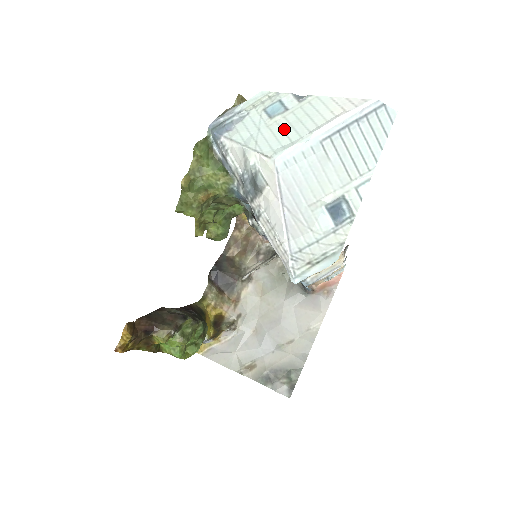
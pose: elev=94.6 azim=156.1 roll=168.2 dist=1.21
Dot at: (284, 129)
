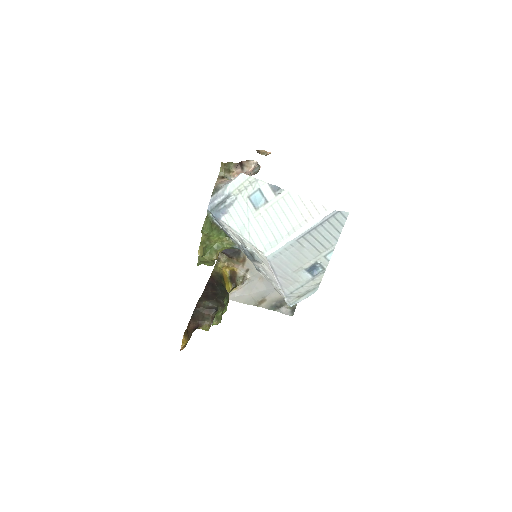
Dot at: (268, 224)
